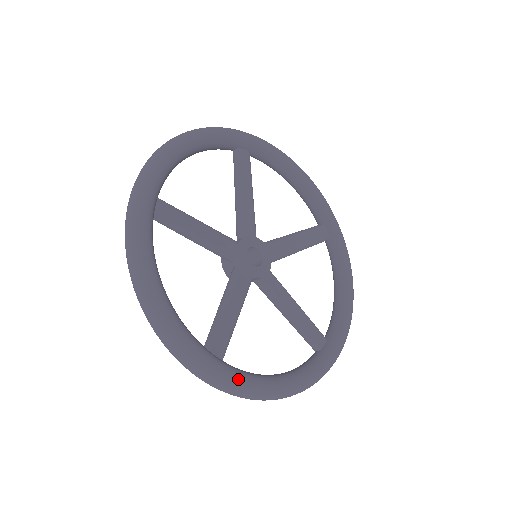
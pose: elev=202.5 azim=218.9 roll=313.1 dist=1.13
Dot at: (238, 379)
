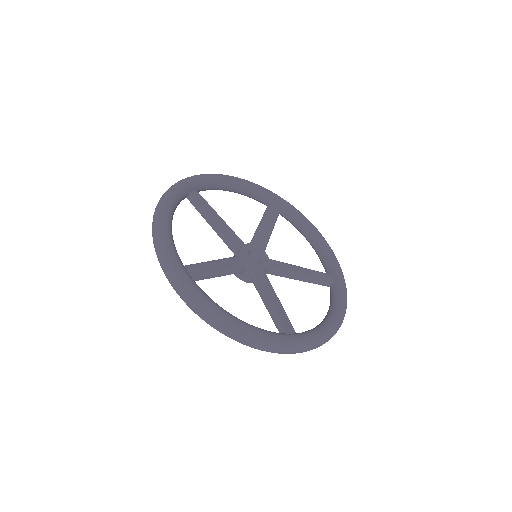
Dot at: (314, 336)
